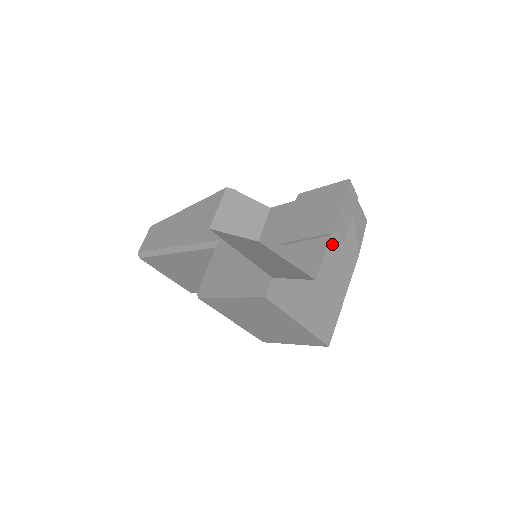
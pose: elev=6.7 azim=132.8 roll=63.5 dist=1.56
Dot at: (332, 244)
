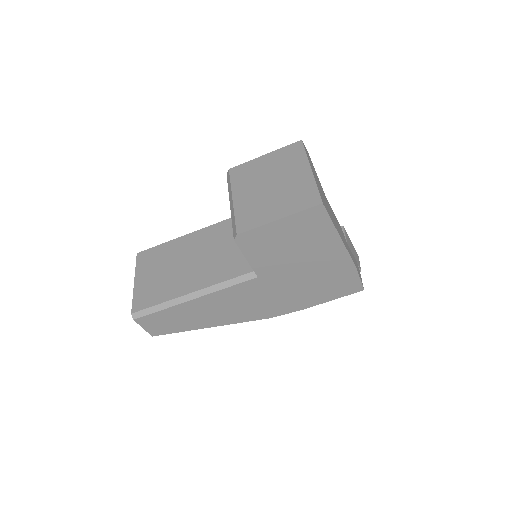
Dot at: (341, 228)
